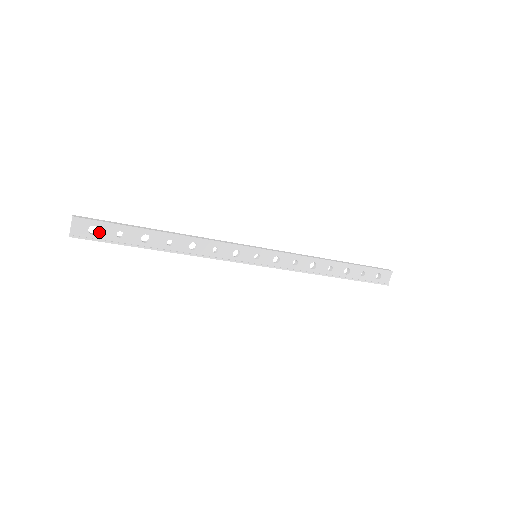
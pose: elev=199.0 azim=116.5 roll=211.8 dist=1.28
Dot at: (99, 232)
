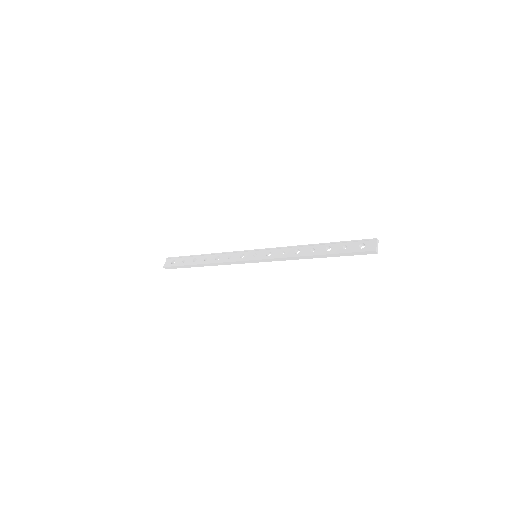
Dot at: (175, 262)
